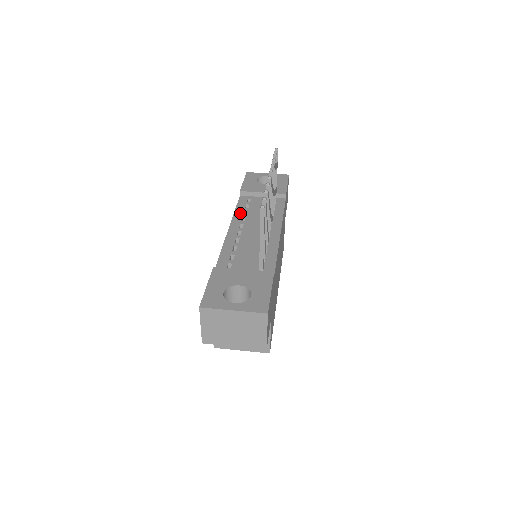
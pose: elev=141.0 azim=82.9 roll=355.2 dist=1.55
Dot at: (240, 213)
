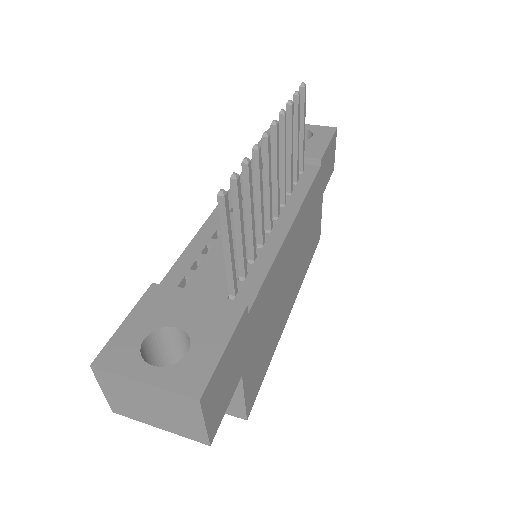
Dot at: (241, 186)
